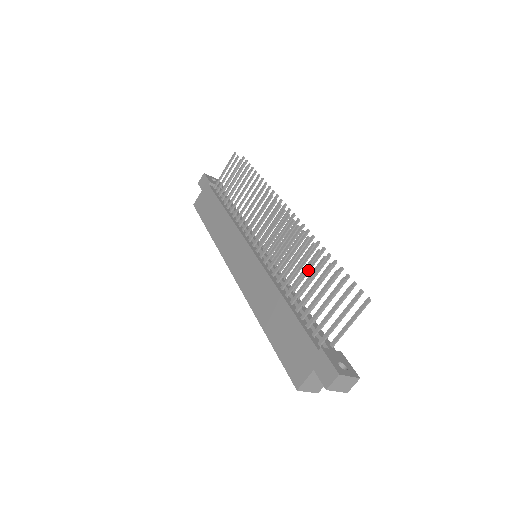
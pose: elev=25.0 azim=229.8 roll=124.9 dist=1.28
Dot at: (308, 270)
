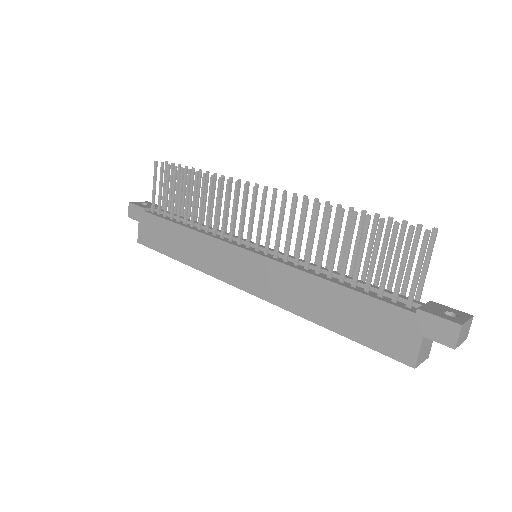
Dot at: occluded
